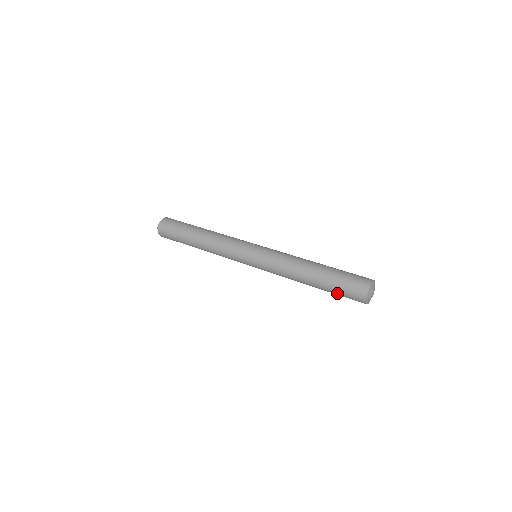
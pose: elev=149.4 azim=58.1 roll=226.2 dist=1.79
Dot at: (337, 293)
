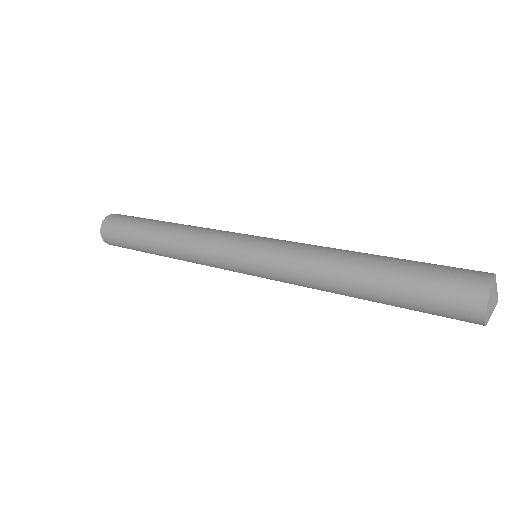
Dot at: (419, 285)
